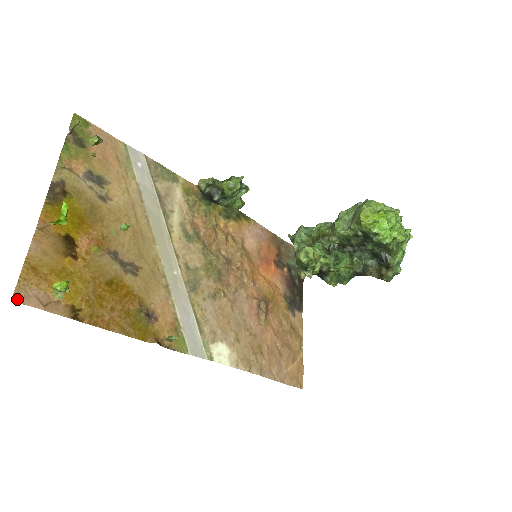
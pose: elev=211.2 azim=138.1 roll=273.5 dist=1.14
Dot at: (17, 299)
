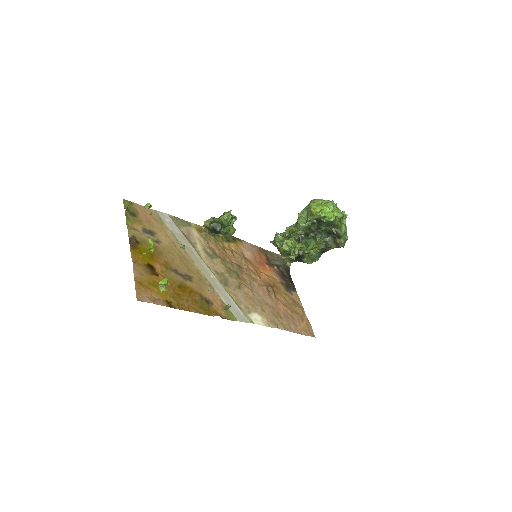
Dot at: (139, 300)
